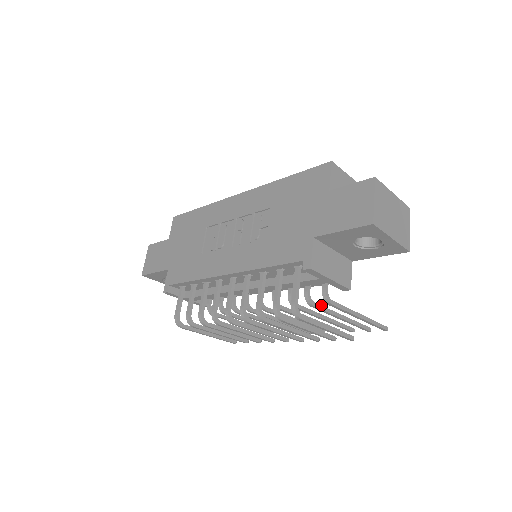
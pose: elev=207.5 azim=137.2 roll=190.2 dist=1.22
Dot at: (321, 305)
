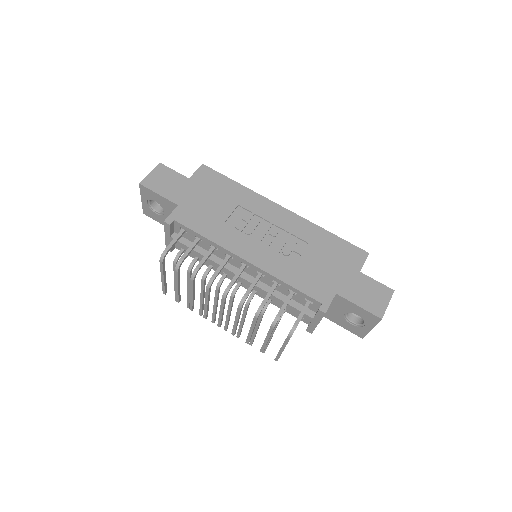
Dot at: occluded
